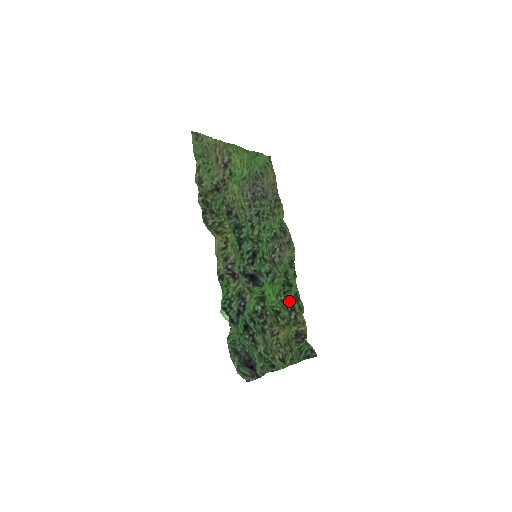
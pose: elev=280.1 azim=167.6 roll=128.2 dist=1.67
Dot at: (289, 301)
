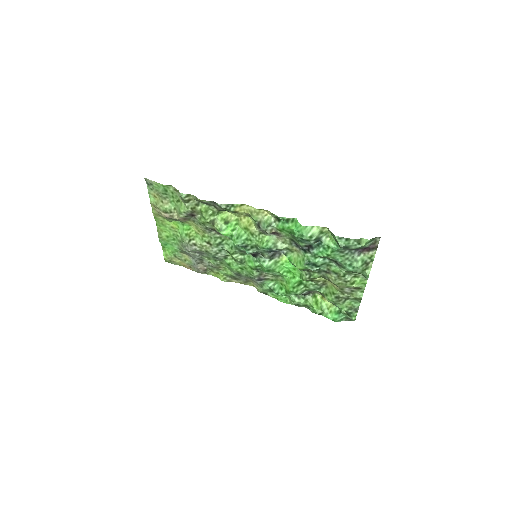
Dot at: occluded
